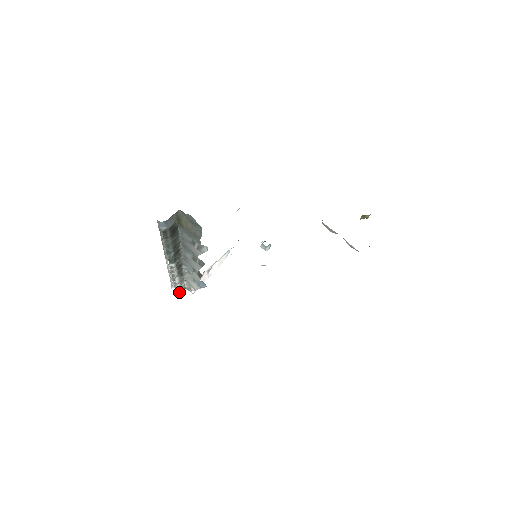
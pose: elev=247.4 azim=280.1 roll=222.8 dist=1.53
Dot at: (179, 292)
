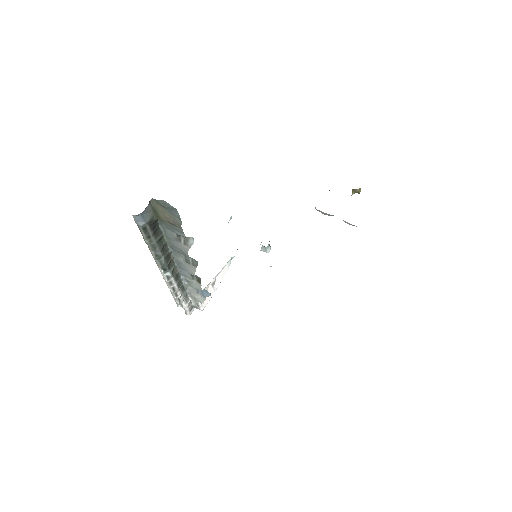
Dot at: (187, 311)
